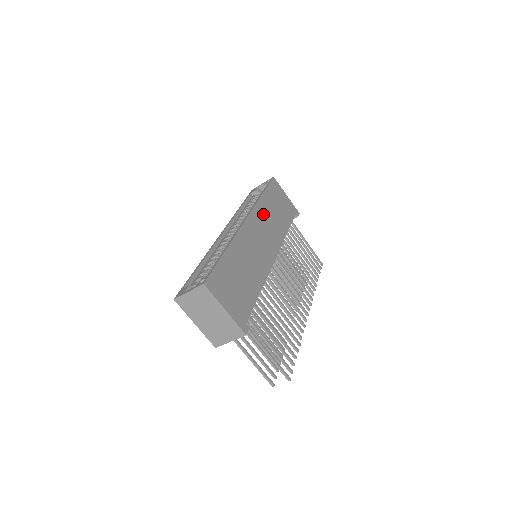
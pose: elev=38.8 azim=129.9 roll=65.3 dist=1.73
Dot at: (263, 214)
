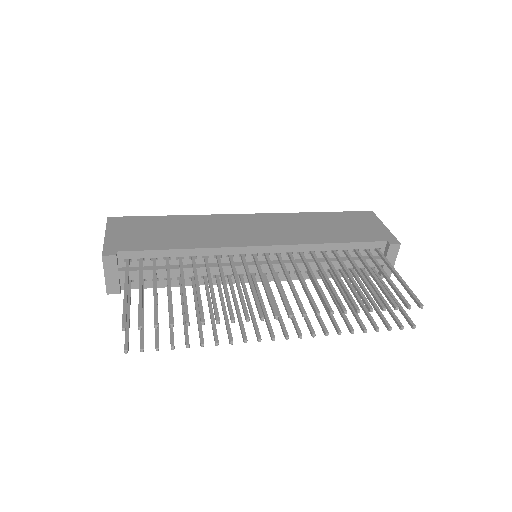
Dot at: (292, 220)
